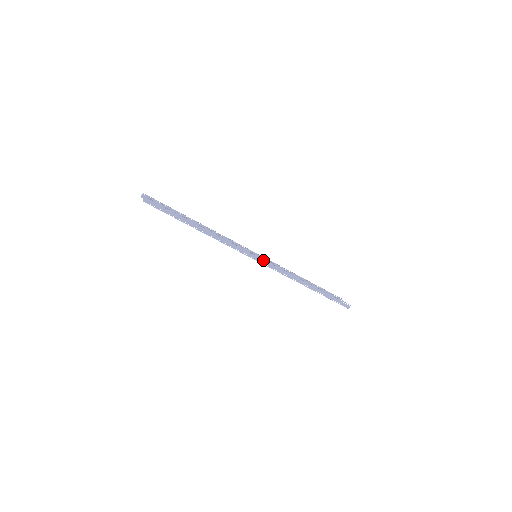
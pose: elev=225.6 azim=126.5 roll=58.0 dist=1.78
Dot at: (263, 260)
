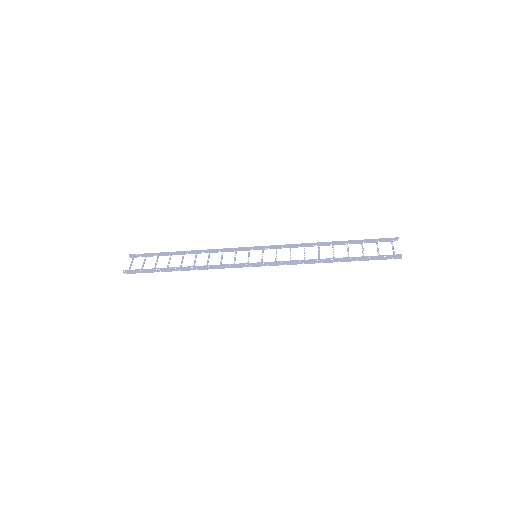
Dot at: (260, 264)
